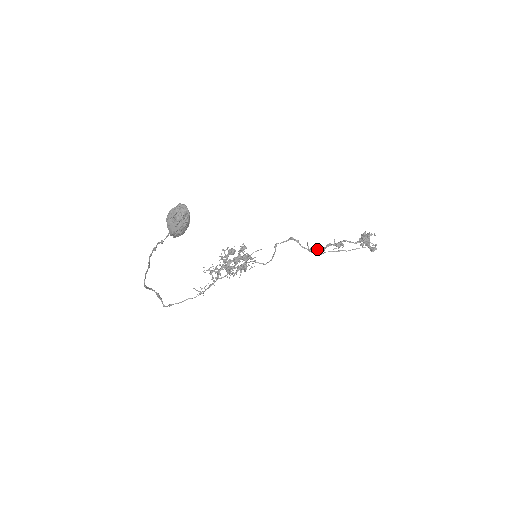
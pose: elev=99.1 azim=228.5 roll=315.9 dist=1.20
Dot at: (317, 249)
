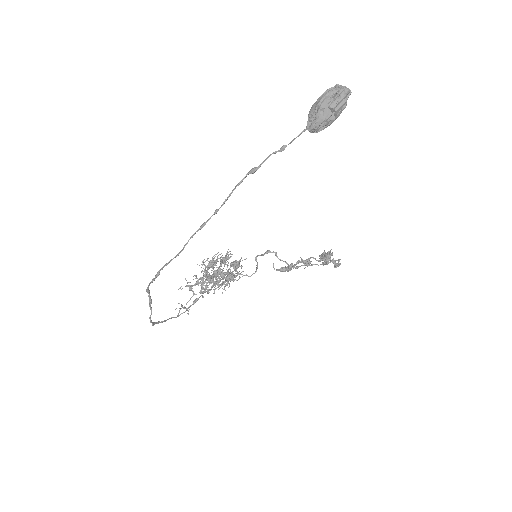
Dot at: (290, 265)
